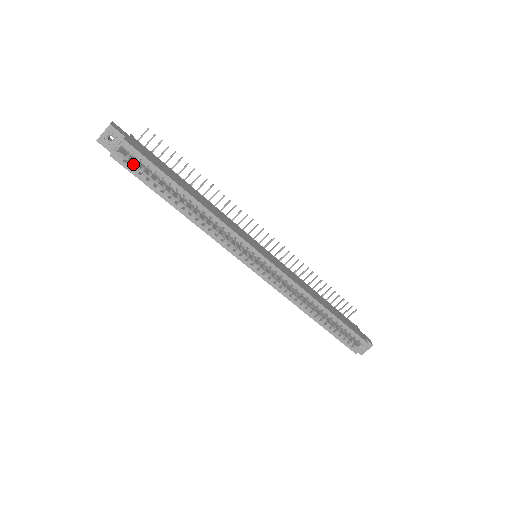
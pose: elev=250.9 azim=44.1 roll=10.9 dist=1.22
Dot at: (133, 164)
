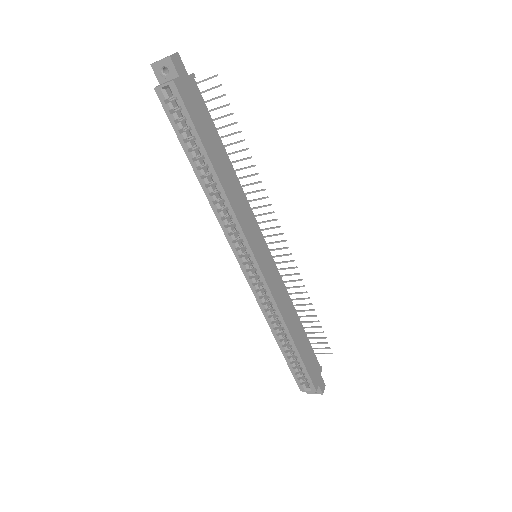
Dot at: (174, 108)
